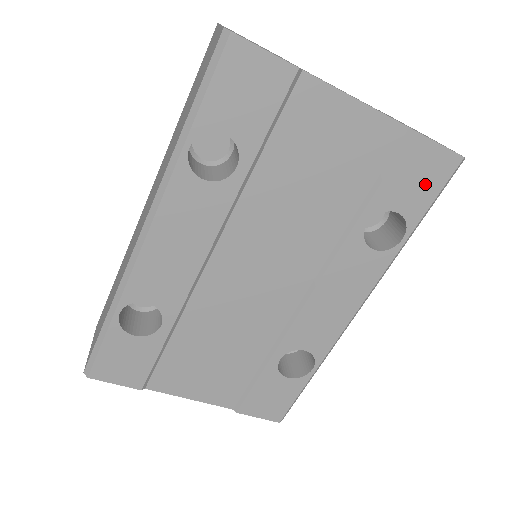
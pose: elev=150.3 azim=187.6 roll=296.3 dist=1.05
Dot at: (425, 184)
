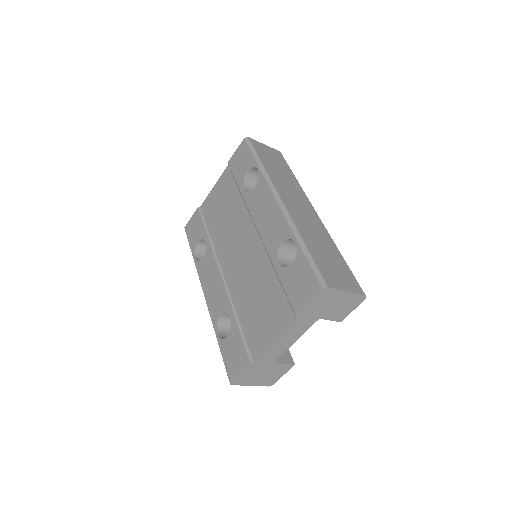
Dot at: (244, 157)
